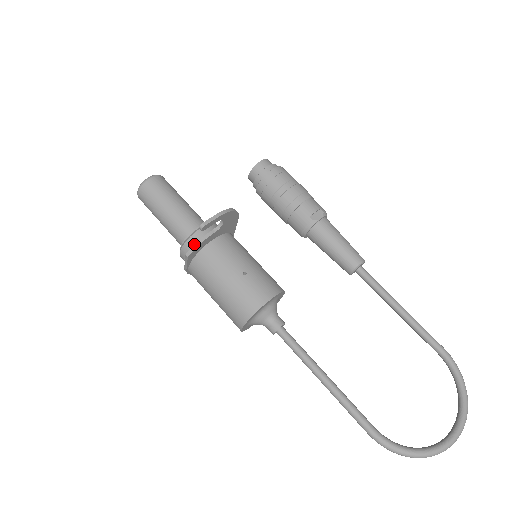
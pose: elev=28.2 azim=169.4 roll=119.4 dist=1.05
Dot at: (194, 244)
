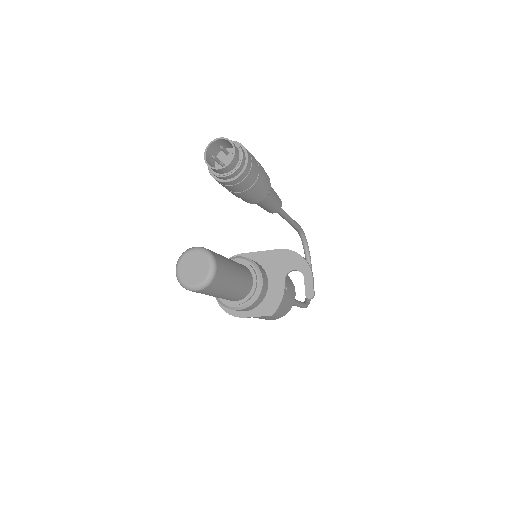
Dot at: (262, 298)
